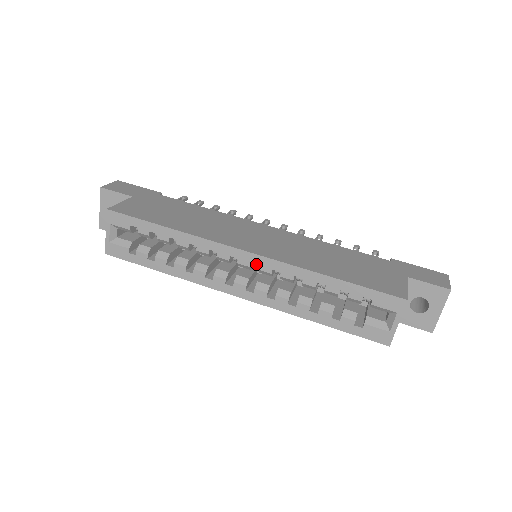
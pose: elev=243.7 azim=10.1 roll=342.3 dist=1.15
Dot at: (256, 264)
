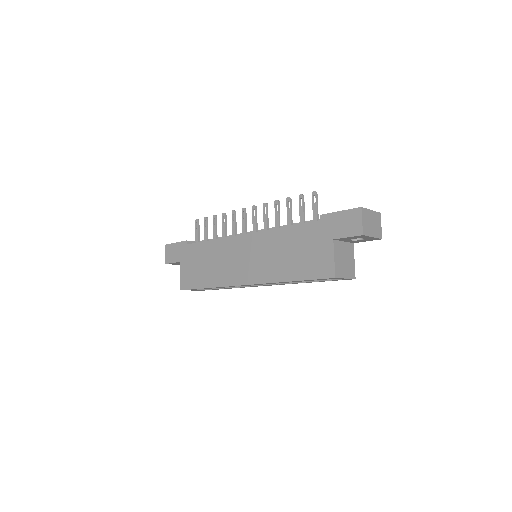
Dot at: occluded
